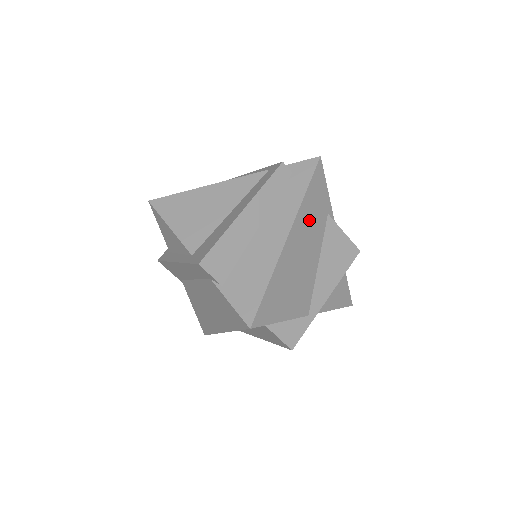
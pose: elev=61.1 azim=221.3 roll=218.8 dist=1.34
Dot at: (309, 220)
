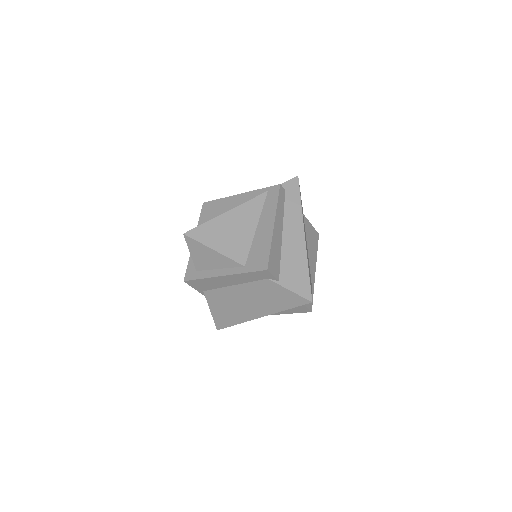
Dot at: occluded
